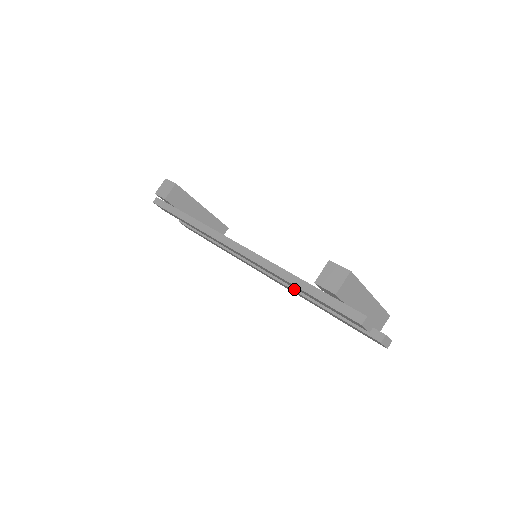
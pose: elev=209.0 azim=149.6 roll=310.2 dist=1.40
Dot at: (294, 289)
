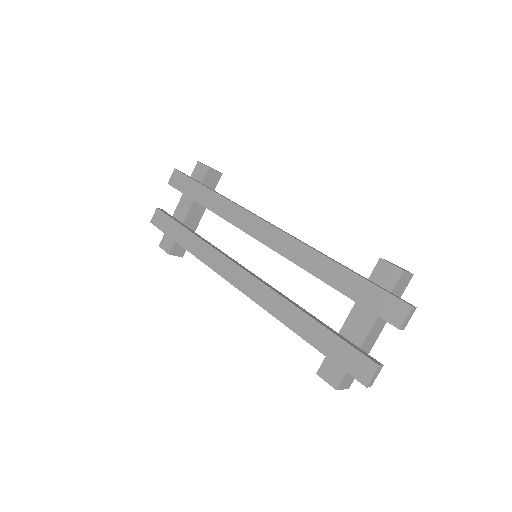
Dot at: (283, 296)
